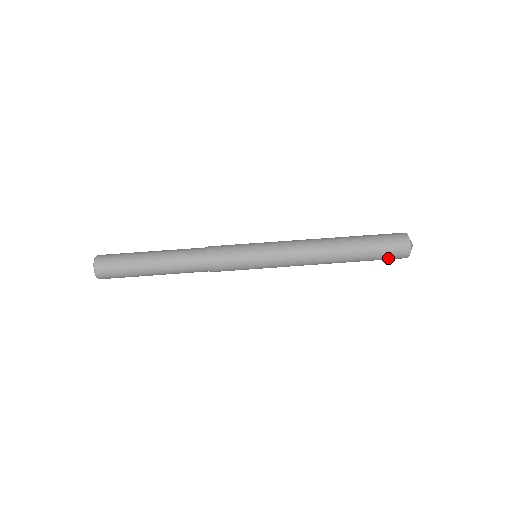
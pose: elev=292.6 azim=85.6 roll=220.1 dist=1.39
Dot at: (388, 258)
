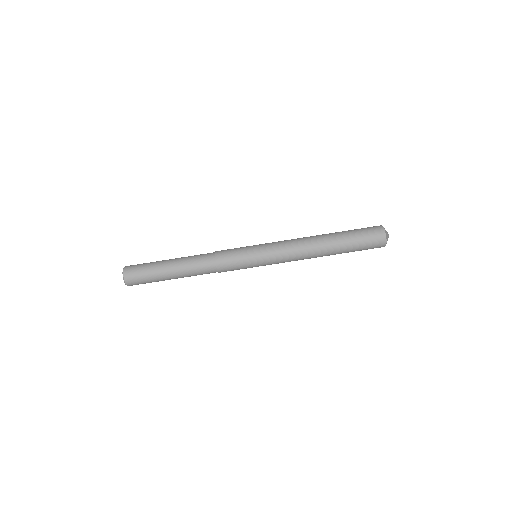
Dot at: occluded
